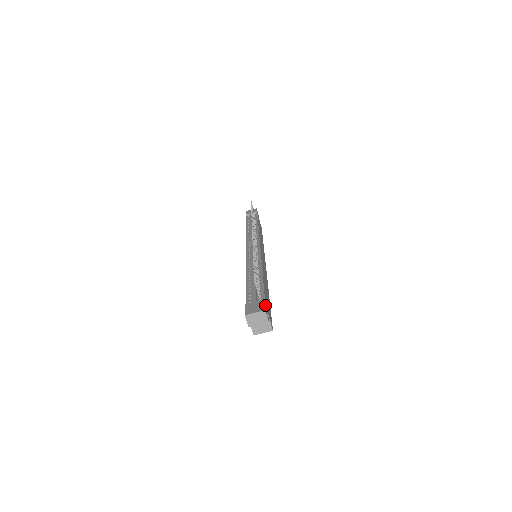
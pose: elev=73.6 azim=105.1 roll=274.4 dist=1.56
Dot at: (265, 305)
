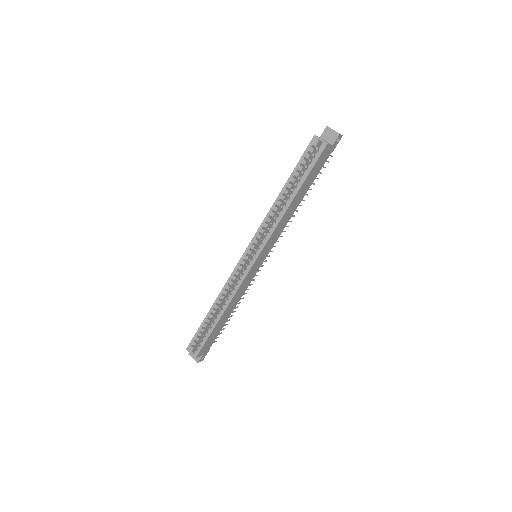
Dot at: occluded
